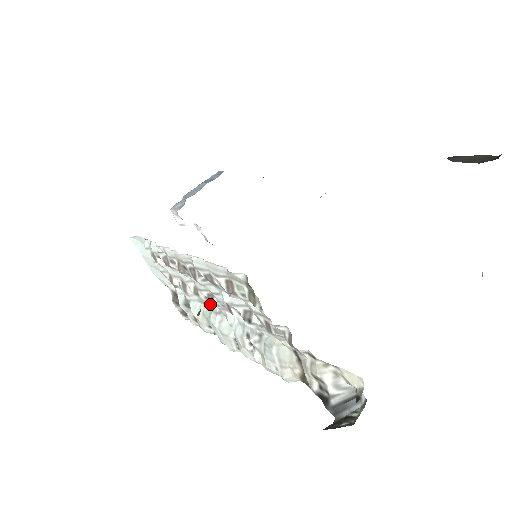
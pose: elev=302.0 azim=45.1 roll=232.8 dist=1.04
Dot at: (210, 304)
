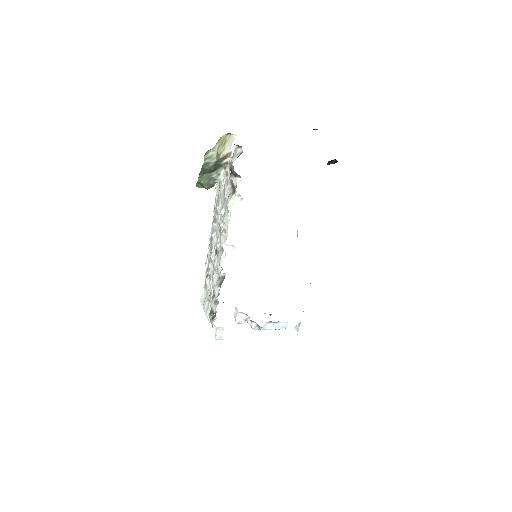
Dot at: occluded
